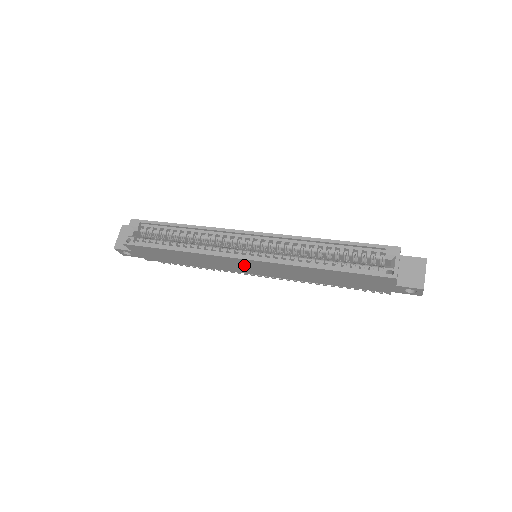
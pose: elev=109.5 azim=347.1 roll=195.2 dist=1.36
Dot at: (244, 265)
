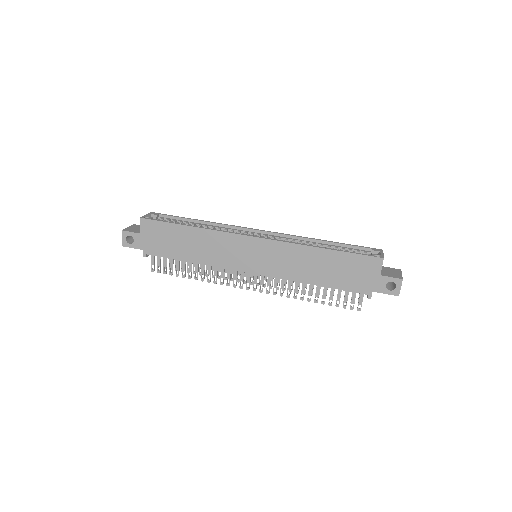
Dot at: (248, 251)
